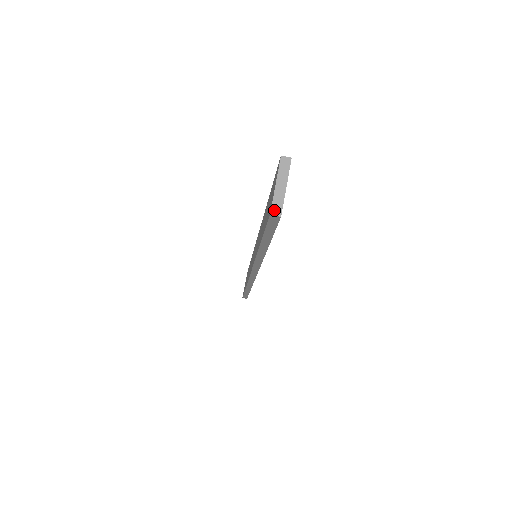
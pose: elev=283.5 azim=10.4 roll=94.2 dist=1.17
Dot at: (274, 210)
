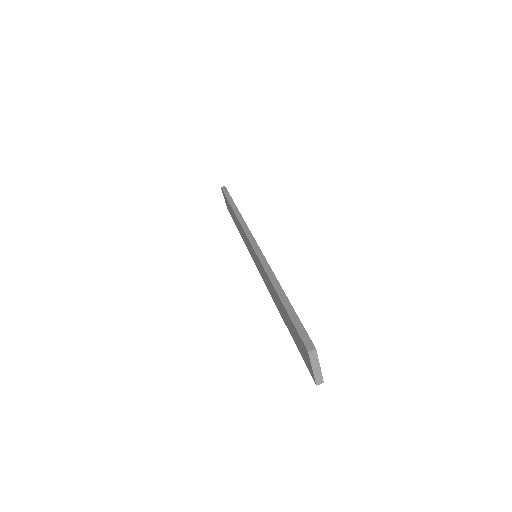
Dot at: (318, 382)
